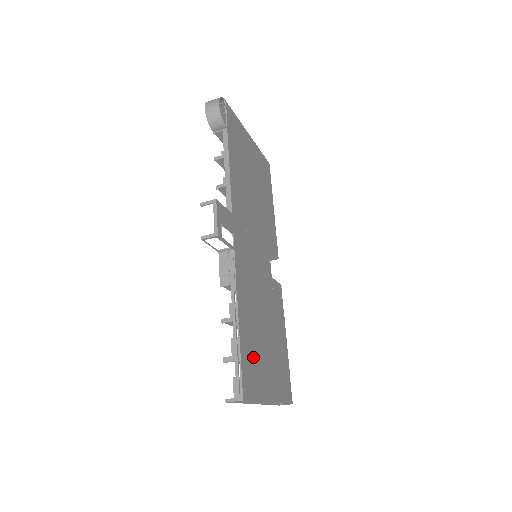
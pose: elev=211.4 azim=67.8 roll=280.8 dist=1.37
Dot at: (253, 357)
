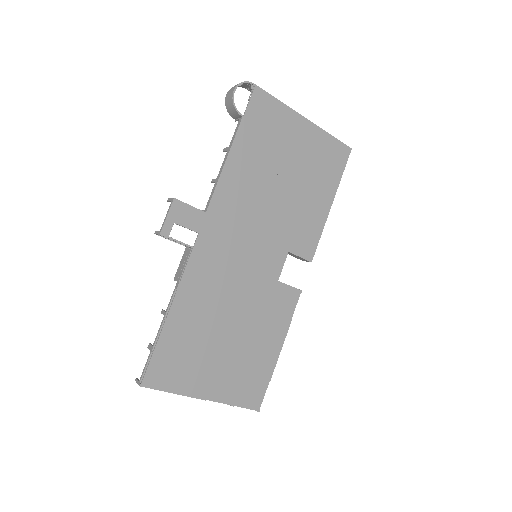
Dot at: (183, 353)
